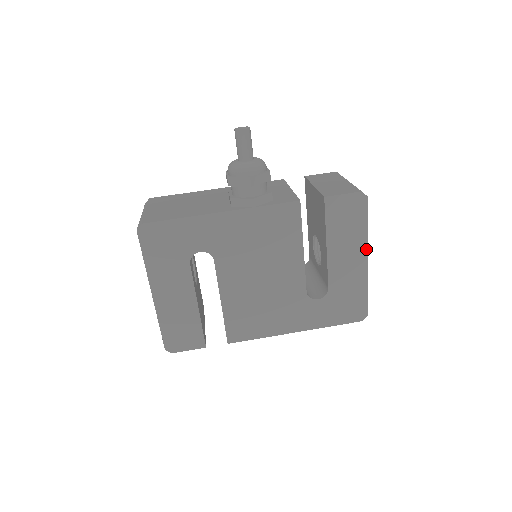
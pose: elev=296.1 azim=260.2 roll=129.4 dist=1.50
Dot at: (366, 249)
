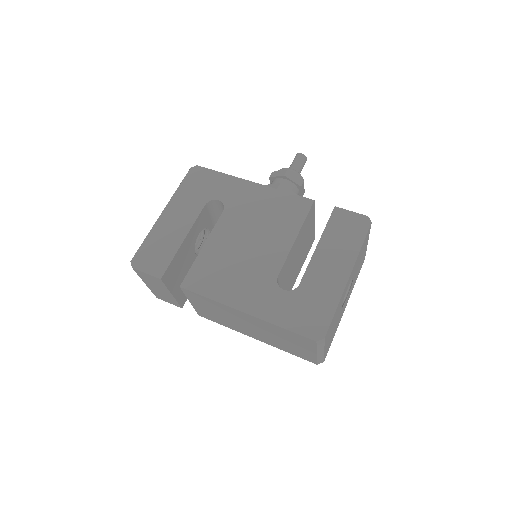
Dot at: (352, 266)
